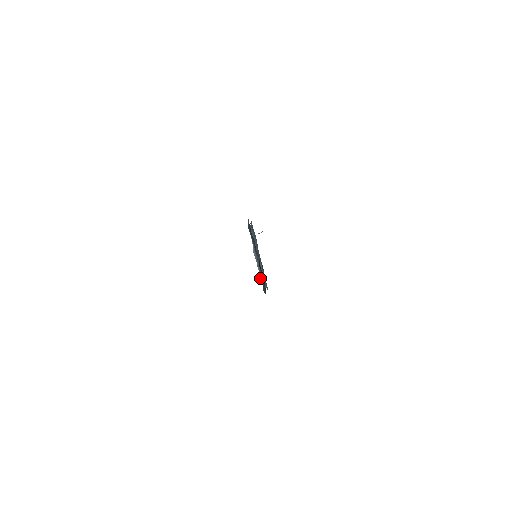
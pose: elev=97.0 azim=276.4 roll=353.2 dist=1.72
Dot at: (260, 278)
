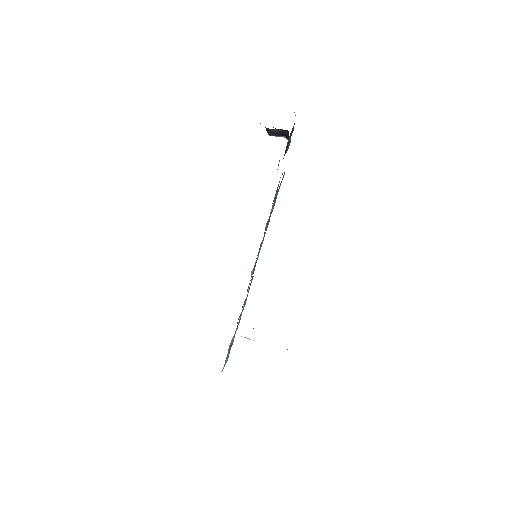
Dot at: (221, 371)
